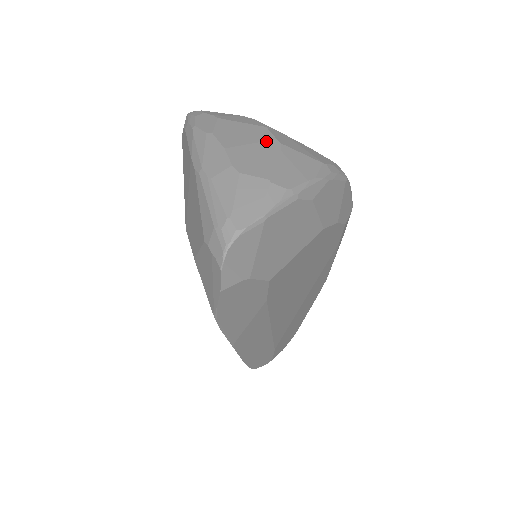
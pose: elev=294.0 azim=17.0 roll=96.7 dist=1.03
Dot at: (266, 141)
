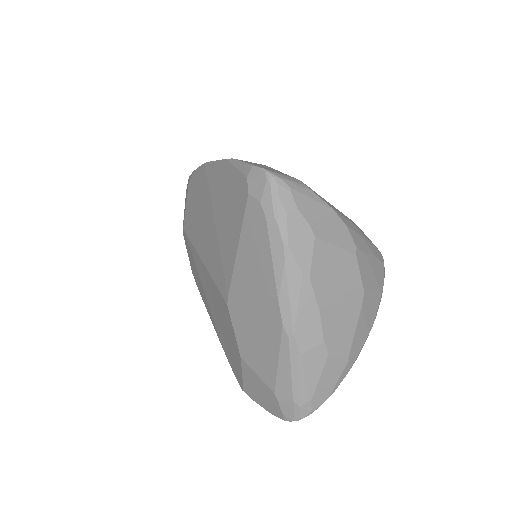
Dot at: (354, 290)
